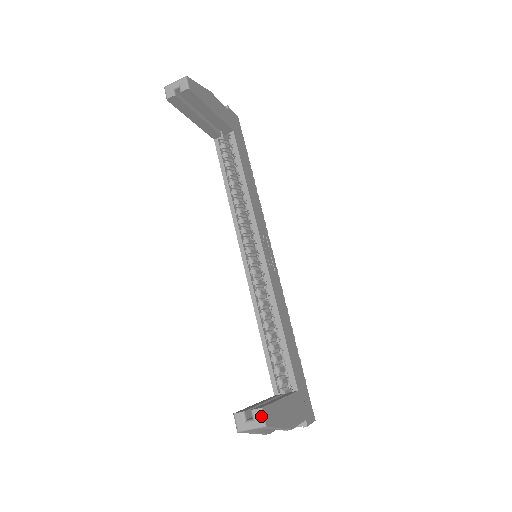
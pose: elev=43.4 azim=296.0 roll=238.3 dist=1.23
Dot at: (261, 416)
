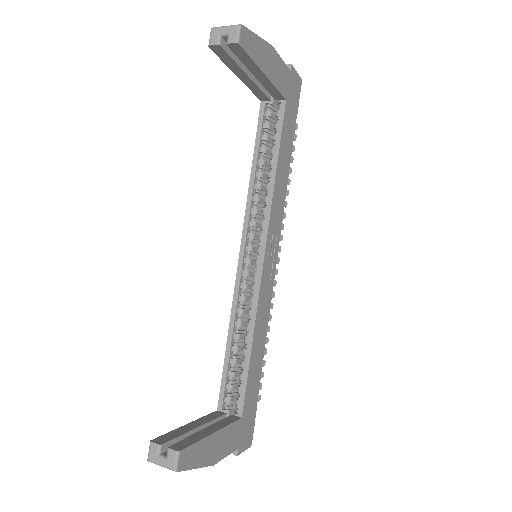
Dot at: (175, 459)
